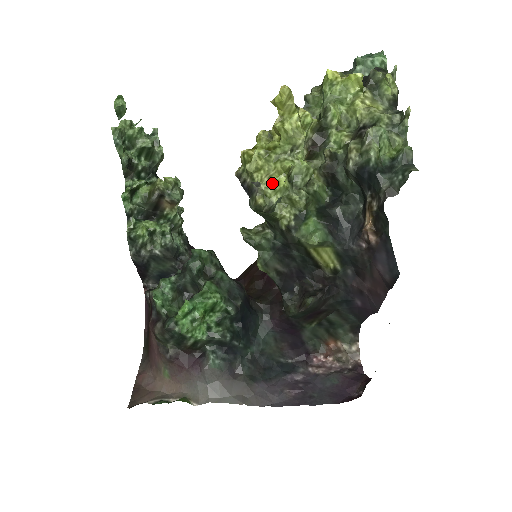
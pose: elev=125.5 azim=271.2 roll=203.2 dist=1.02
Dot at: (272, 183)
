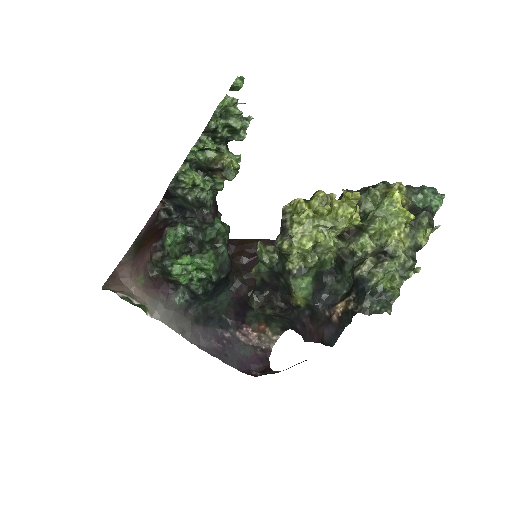
Dot at: (301, 241)
